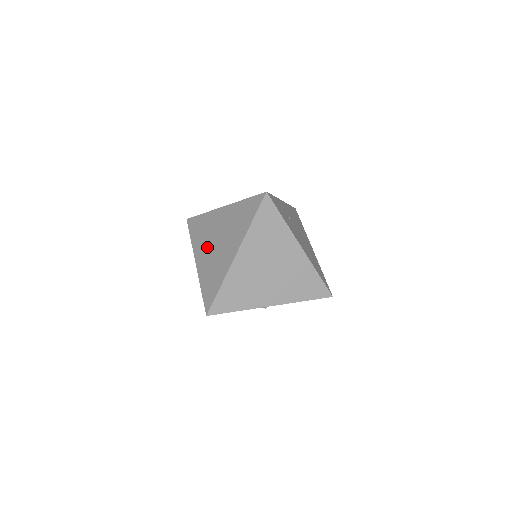
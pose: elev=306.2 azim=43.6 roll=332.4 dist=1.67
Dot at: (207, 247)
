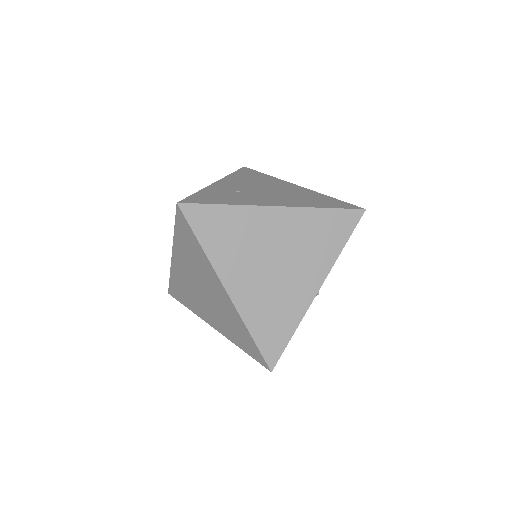
Dot at: (203, 305)
